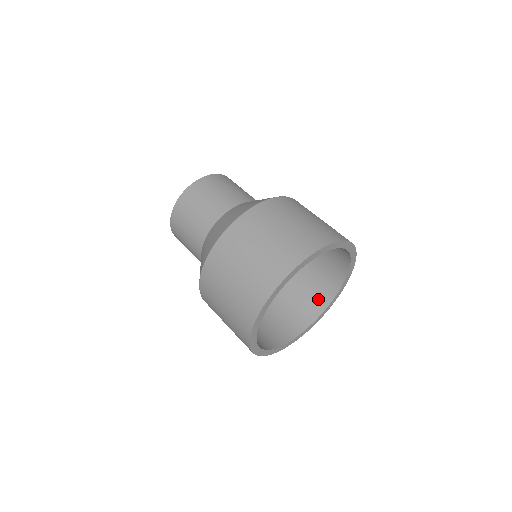
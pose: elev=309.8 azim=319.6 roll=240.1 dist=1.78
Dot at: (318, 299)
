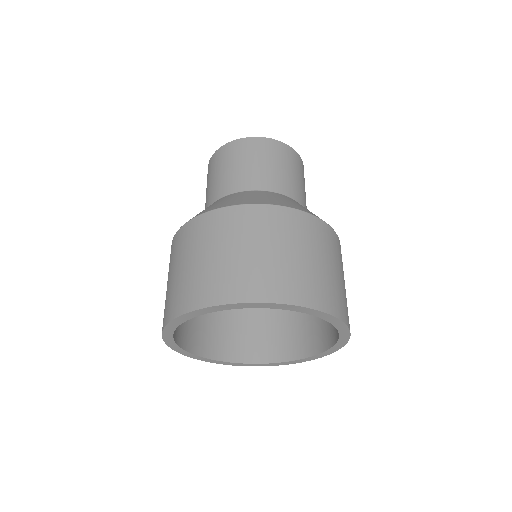
Dot at: (333, 327)
